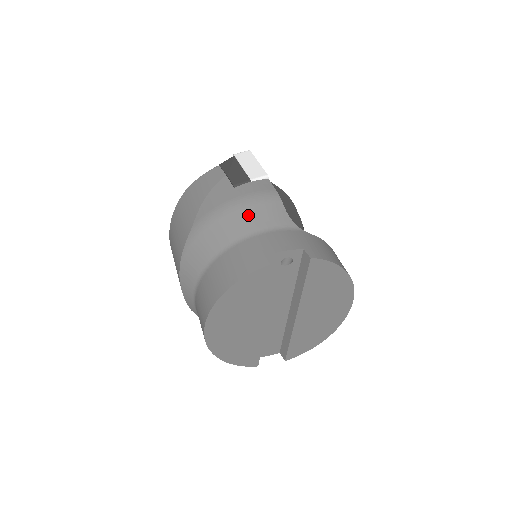
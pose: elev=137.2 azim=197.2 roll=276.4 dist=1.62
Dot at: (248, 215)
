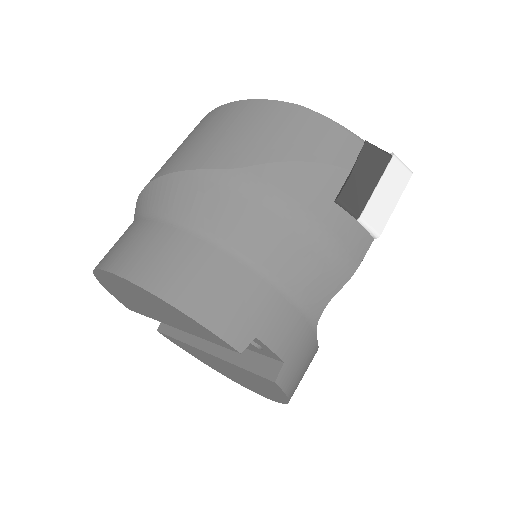
Dot at: (298, 254)
